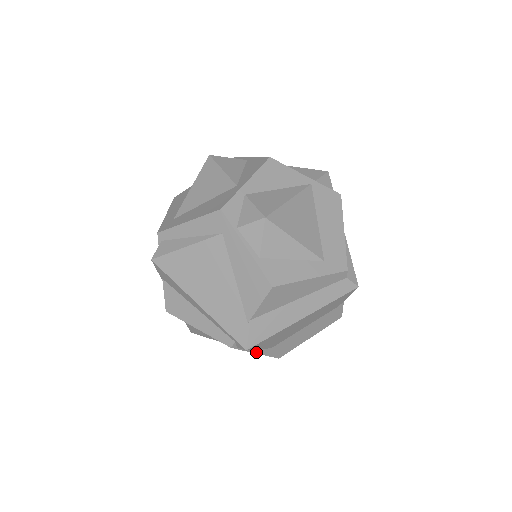
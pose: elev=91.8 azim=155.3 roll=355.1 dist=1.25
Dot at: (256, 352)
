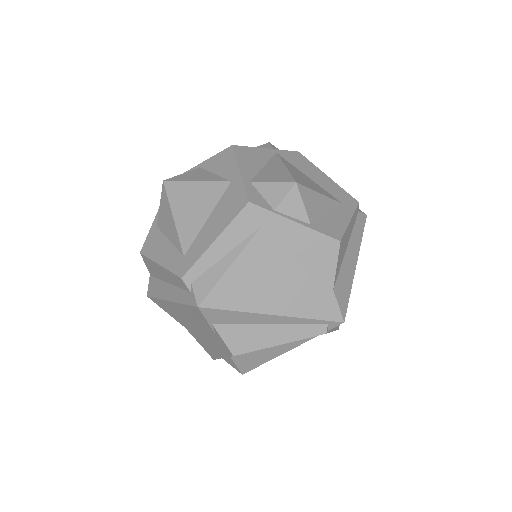
Dot at: (333, 330)
